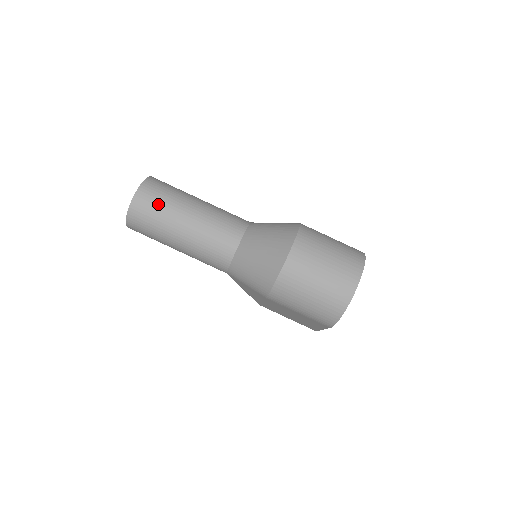
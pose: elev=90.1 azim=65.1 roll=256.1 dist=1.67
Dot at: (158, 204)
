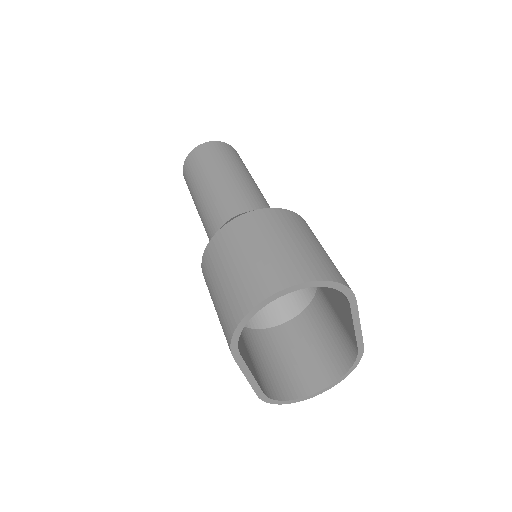
Dot at: (207, 158)
